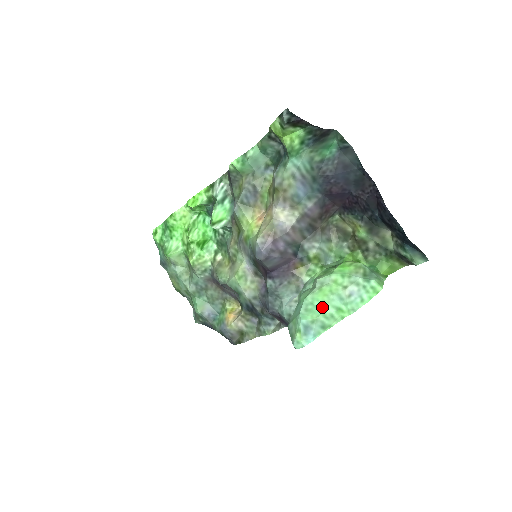
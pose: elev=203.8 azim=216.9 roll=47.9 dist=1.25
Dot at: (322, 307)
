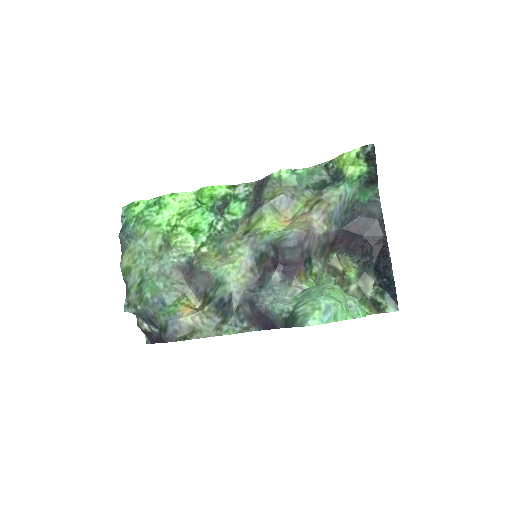
Dot at: (339, 299)
